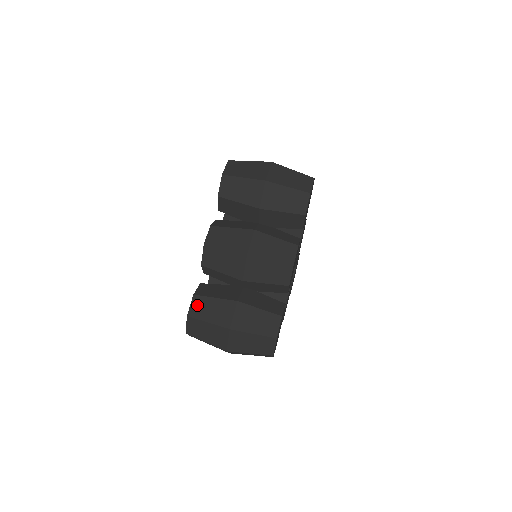
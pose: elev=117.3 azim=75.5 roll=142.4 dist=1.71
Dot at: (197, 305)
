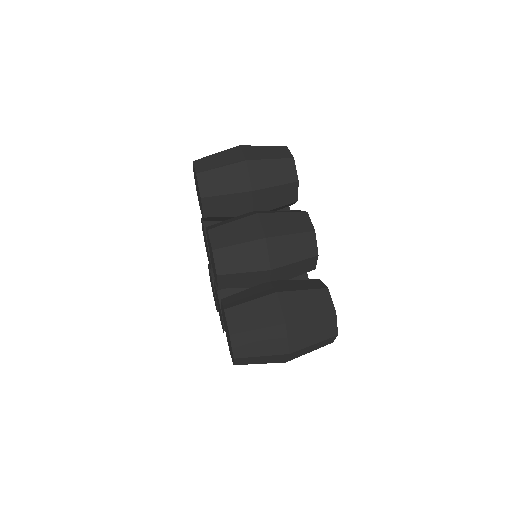
Dot at: (235, 318)
